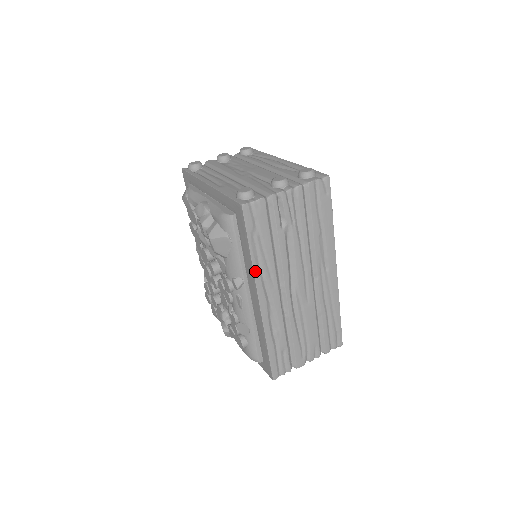
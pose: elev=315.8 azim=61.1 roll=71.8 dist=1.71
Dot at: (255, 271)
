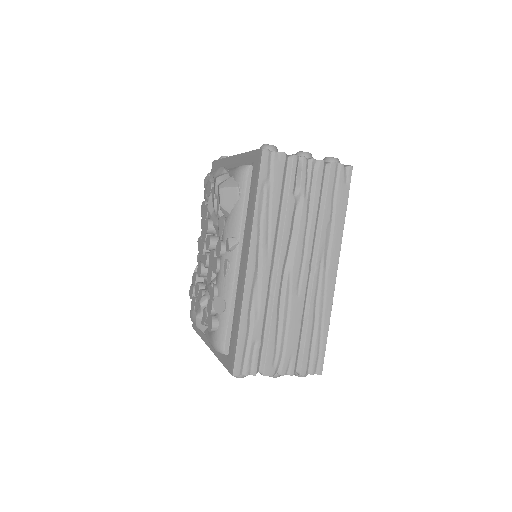
Dot at: (254, 226)
